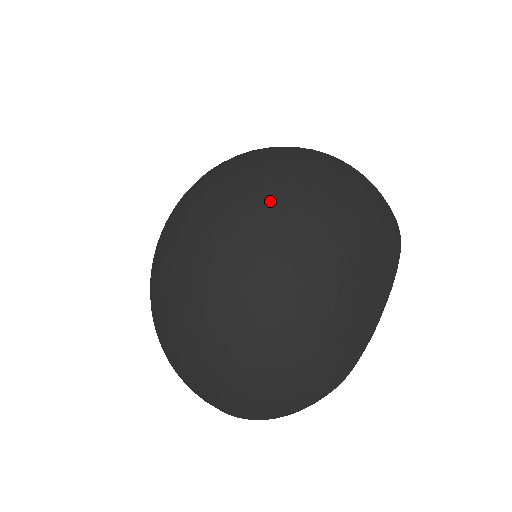
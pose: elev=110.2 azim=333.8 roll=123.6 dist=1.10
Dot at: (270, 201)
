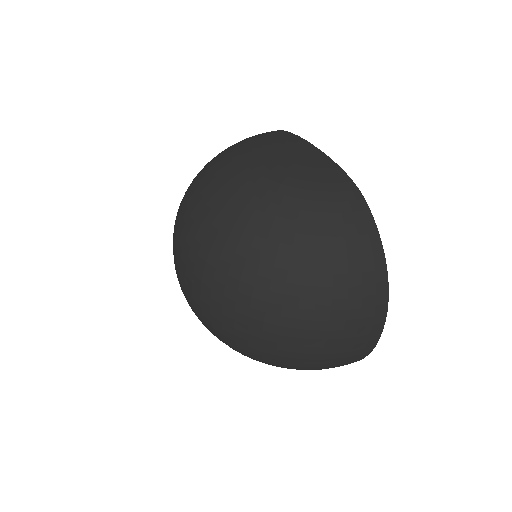
Dot at: (185, 219)
